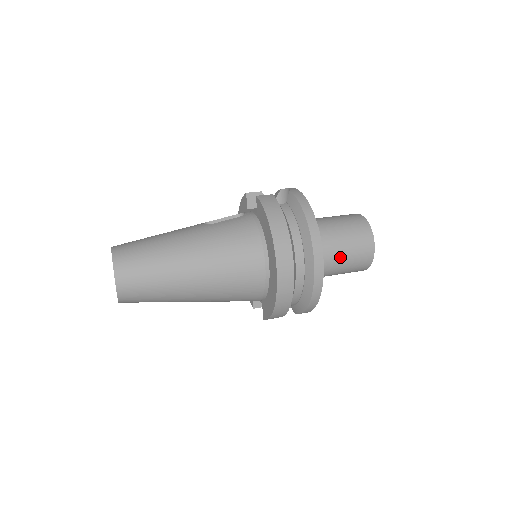
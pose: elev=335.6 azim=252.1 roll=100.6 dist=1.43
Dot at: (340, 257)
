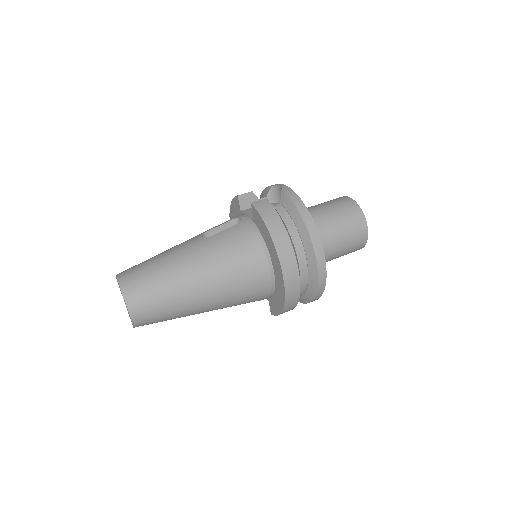
Dot at: (337, 246)
